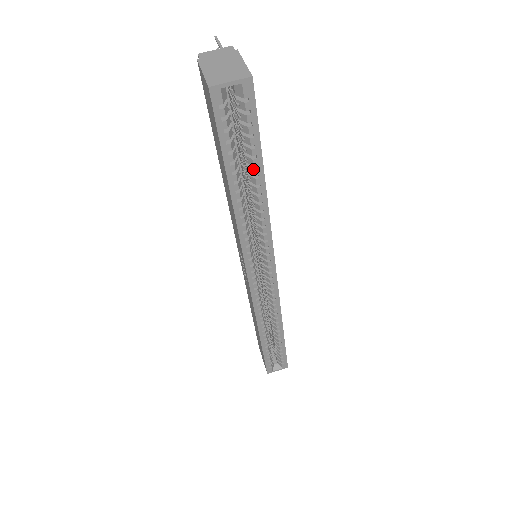
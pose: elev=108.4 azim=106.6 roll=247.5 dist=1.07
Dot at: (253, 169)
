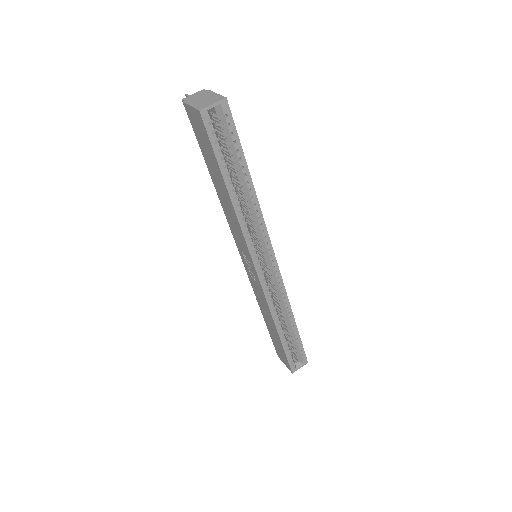
Dot at: (240, 169)
